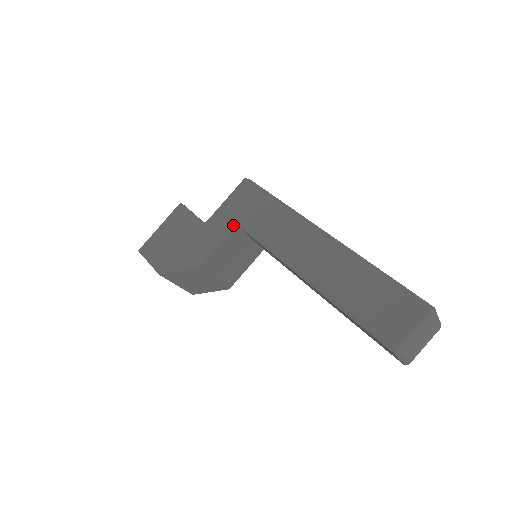
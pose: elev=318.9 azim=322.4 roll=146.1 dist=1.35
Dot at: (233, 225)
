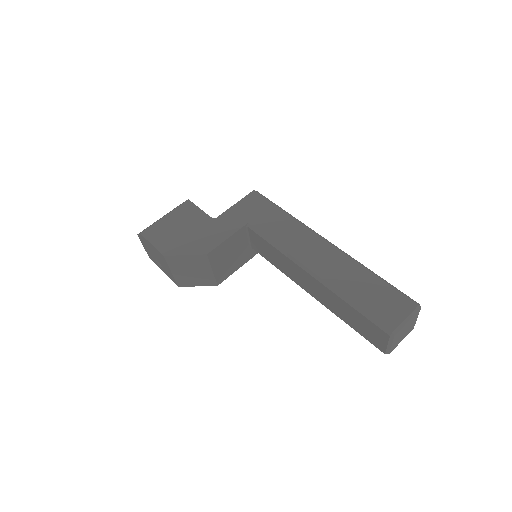
Dot at: (243, 224)
